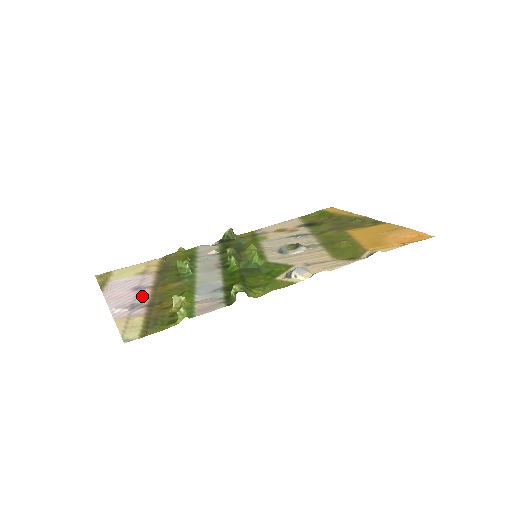
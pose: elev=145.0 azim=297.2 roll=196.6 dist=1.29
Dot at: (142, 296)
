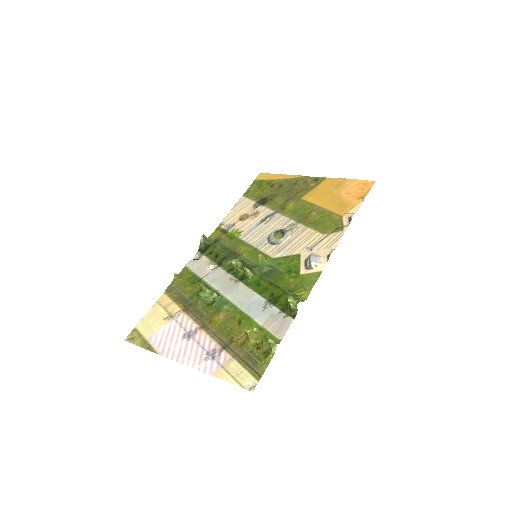
Dot at: (205, 341)
